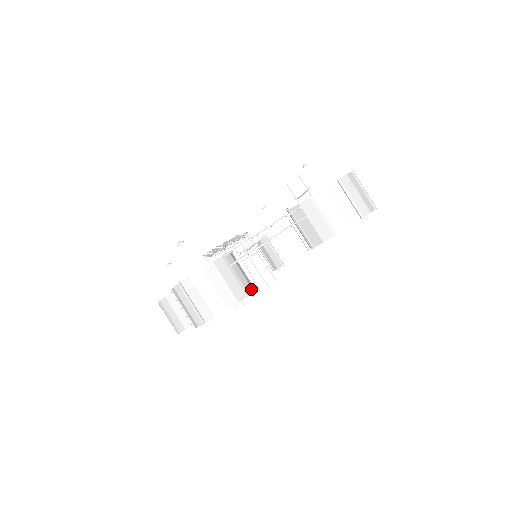
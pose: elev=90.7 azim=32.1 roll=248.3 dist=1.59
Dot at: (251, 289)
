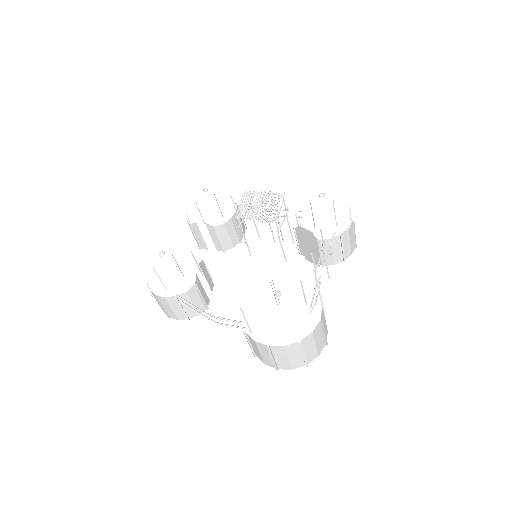
Dot at: (197, 314)
